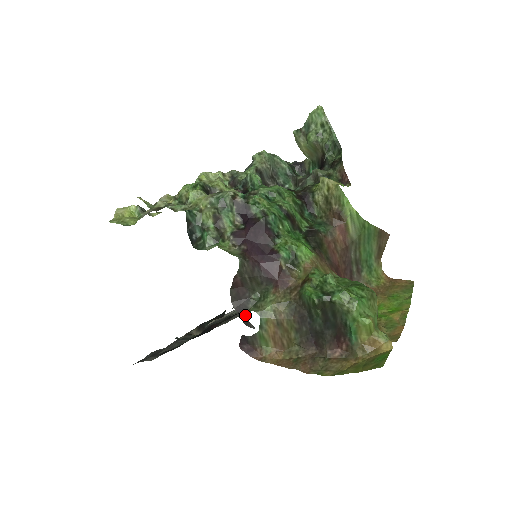
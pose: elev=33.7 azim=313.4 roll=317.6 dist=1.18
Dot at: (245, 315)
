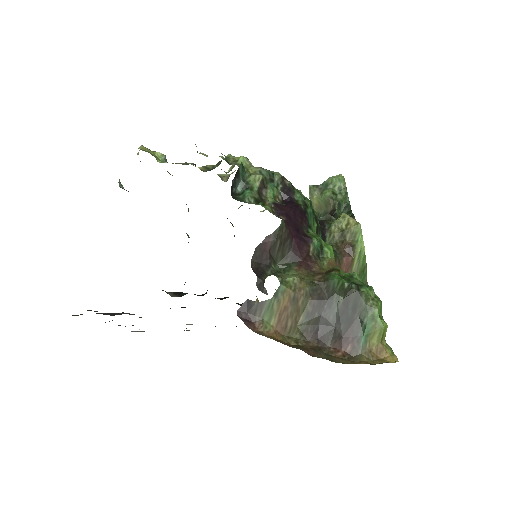
Dot at: (261, 278)
